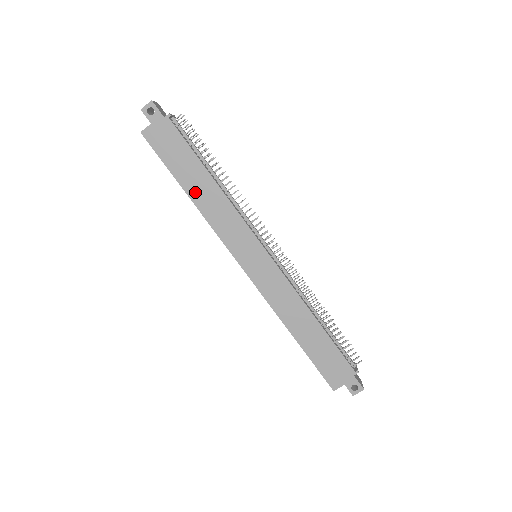
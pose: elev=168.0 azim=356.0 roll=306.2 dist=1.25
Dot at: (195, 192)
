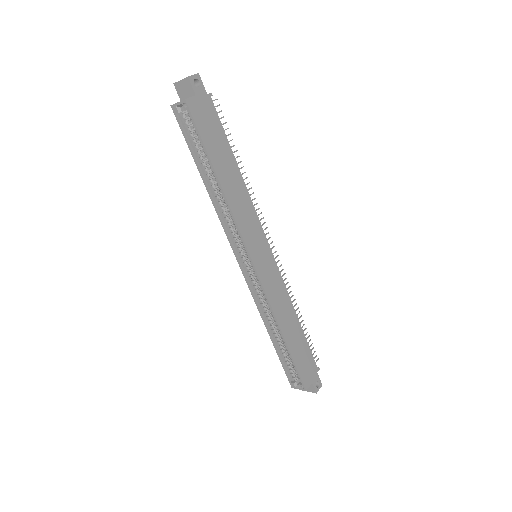
Dot at: (225, 178)
